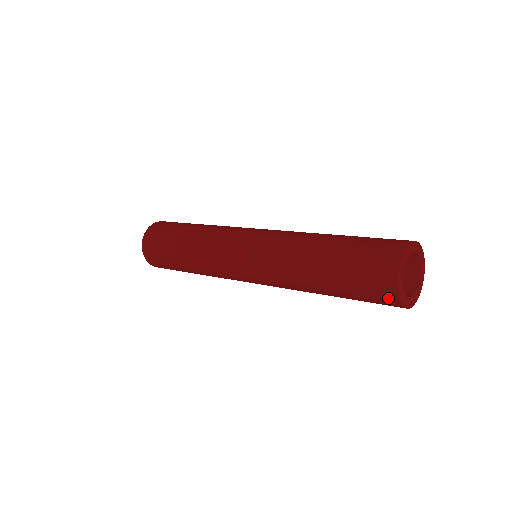
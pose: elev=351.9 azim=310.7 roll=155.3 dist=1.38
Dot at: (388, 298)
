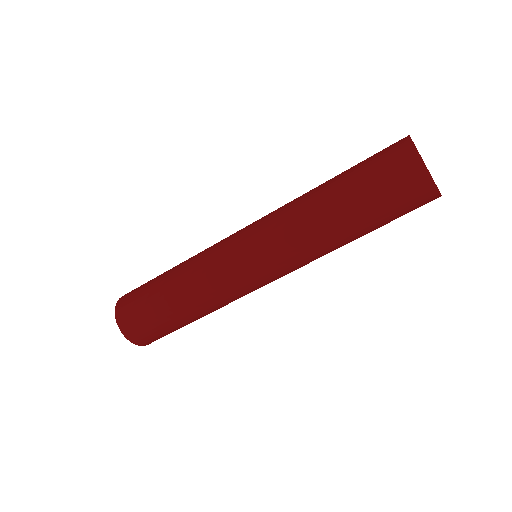
Dot at: (399, 145)
